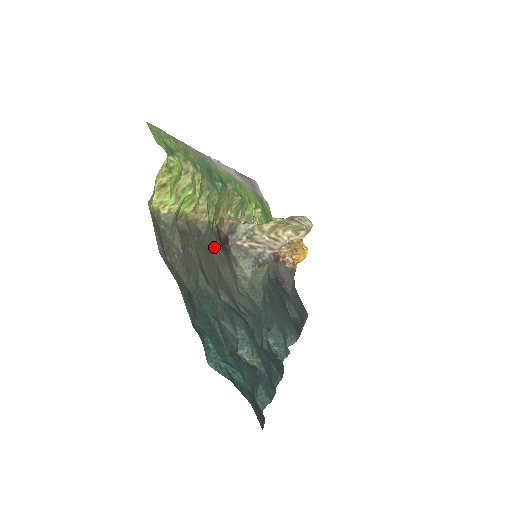
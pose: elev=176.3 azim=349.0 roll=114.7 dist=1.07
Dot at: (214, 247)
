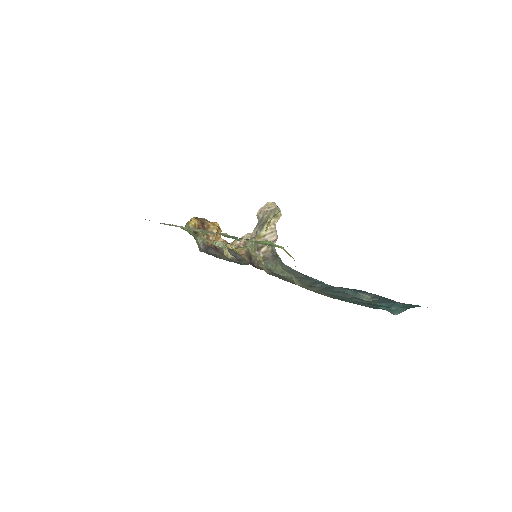
Dot at: occluded
